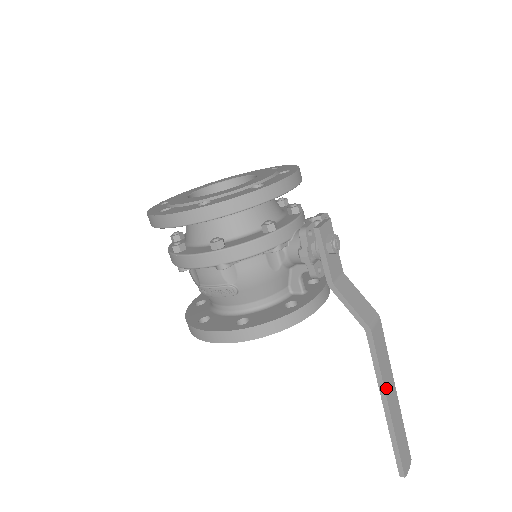
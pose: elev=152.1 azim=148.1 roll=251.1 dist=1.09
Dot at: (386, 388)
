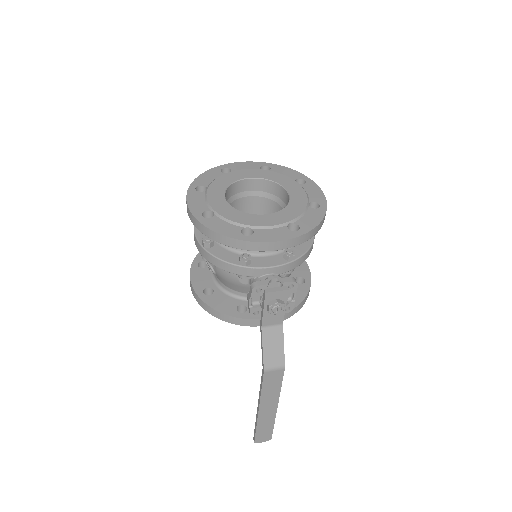
Dot at: (263, 402)
